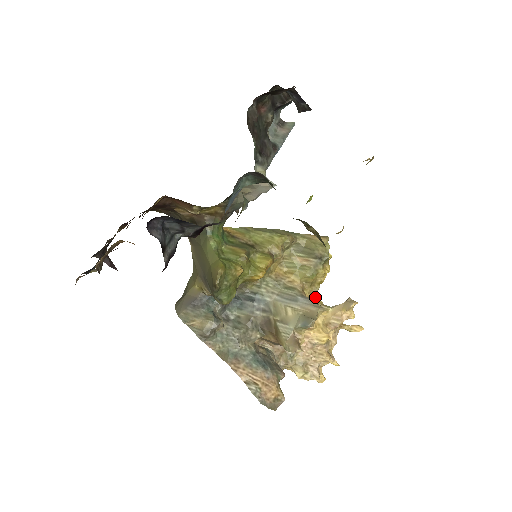
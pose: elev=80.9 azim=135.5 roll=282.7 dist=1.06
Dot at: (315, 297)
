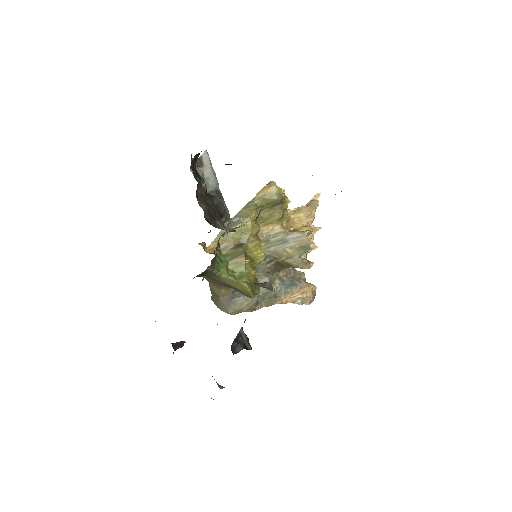
Dot at: (288, 218)
